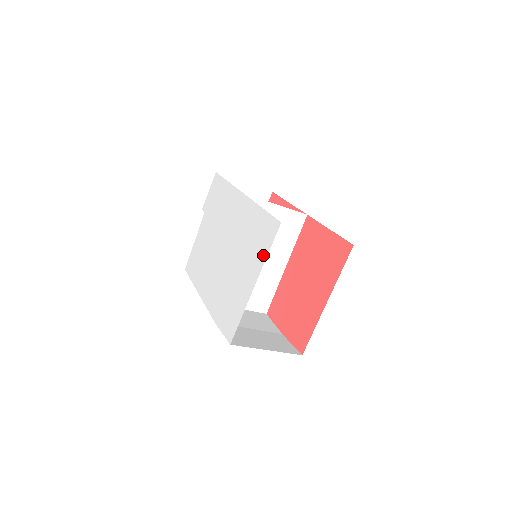
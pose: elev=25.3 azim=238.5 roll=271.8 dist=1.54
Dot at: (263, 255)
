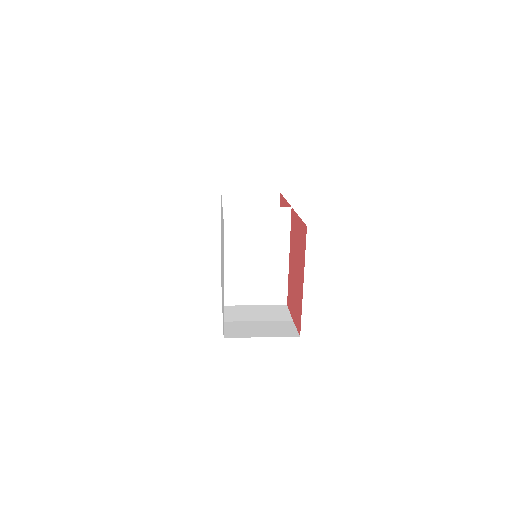
Dot at: occluded
